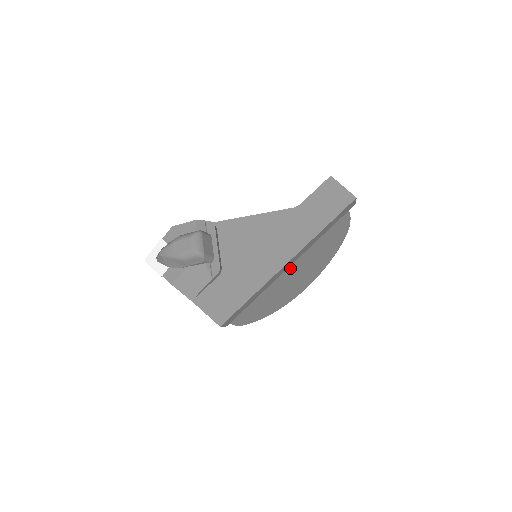
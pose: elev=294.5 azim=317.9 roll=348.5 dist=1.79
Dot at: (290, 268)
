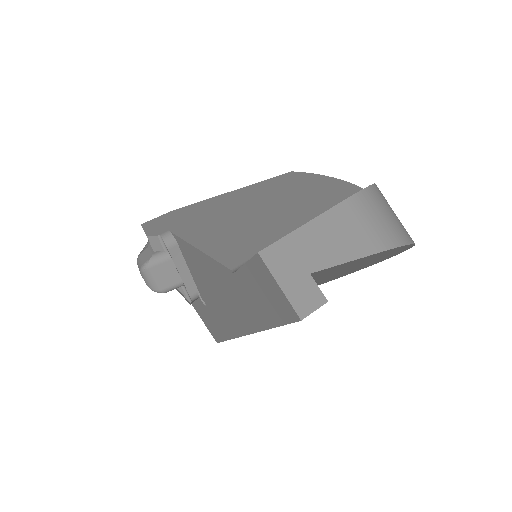
Dot at: occluded
